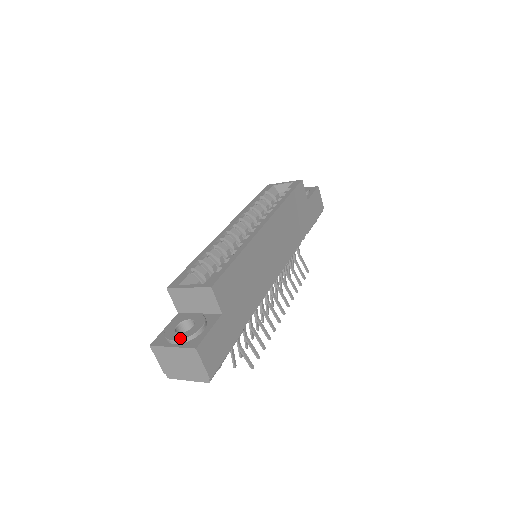
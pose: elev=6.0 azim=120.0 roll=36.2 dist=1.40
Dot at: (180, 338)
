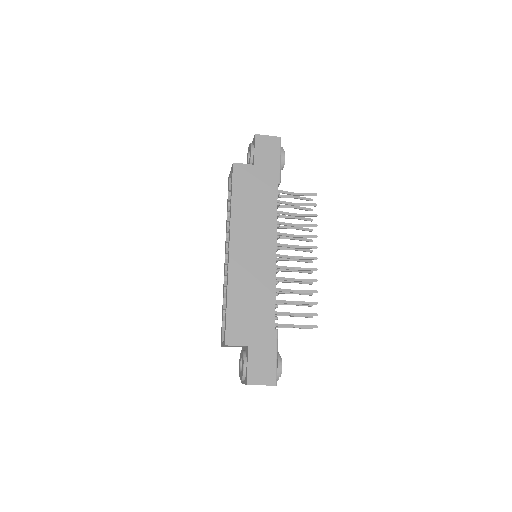
Dot at: (241, 378)
